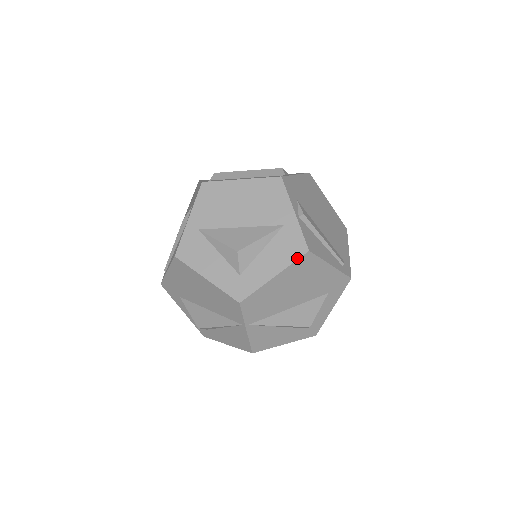
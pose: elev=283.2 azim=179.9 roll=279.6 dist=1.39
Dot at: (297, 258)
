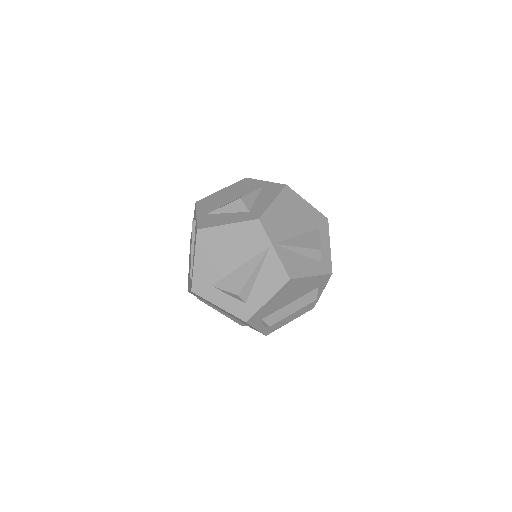
Dot at: (281, 190)
